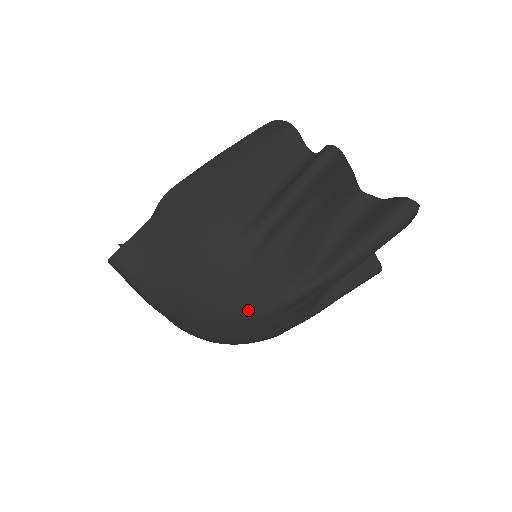
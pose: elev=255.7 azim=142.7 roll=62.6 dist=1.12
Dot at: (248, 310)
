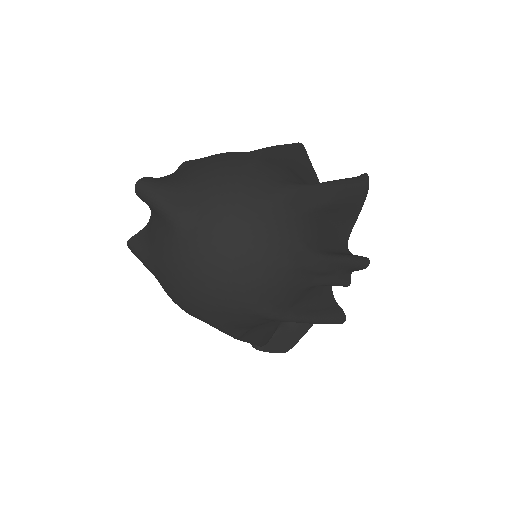
Dot at: (264, 185)
